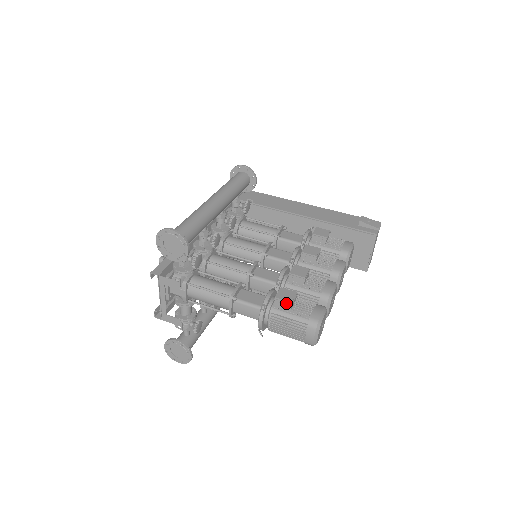
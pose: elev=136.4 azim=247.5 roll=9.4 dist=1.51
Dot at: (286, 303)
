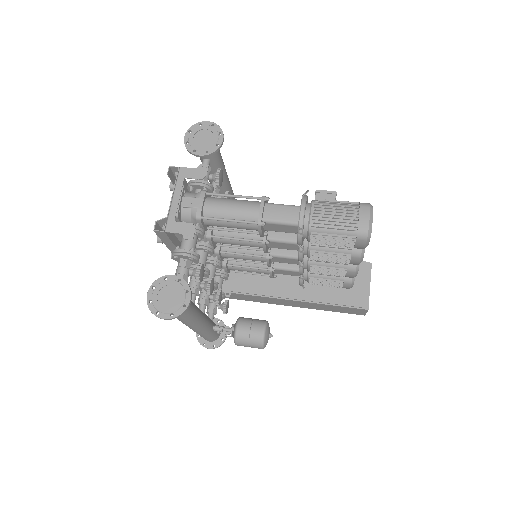
Dot at: (330, 193)
